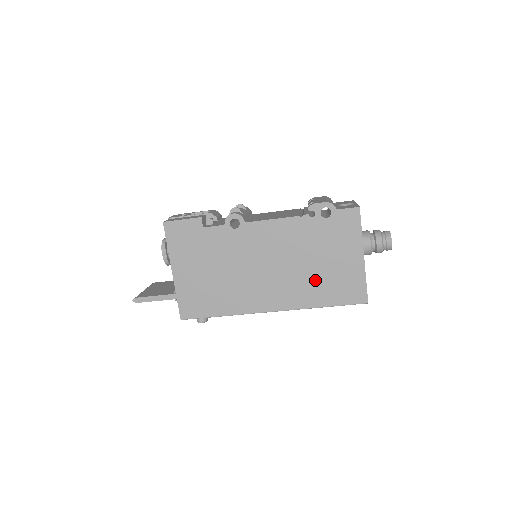
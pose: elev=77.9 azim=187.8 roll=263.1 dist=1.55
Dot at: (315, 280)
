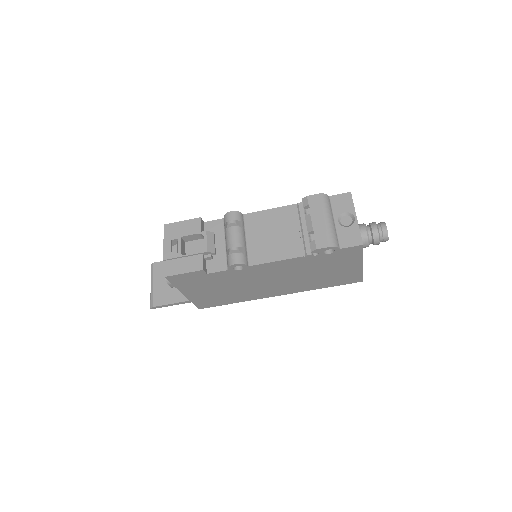
Dot at: (317, 280)
